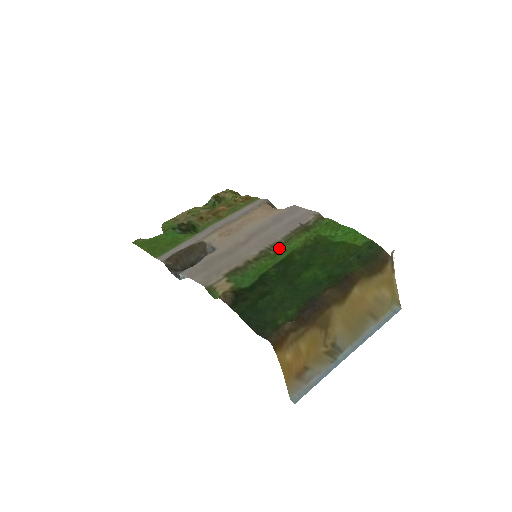
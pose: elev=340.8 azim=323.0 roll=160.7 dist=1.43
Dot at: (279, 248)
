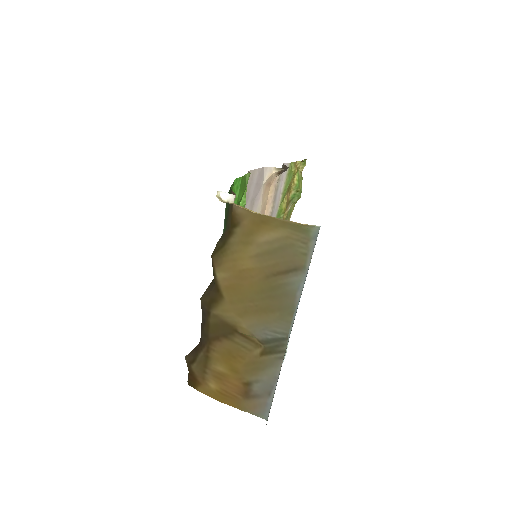
Dot at: occluded
